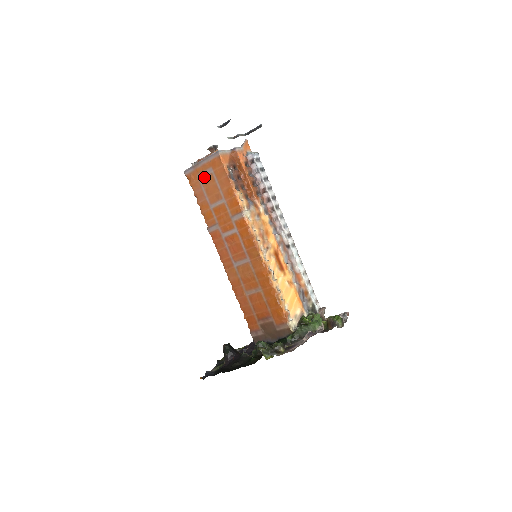
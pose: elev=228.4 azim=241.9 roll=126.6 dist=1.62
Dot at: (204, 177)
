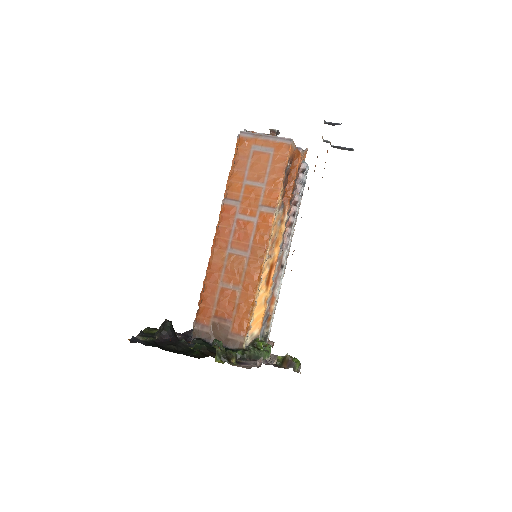
Dot at: (259, 151)
